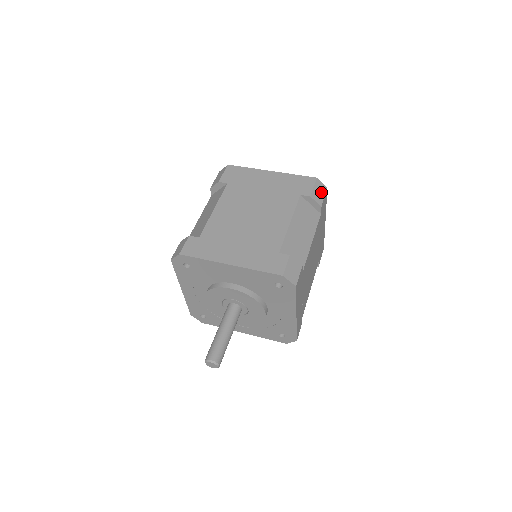
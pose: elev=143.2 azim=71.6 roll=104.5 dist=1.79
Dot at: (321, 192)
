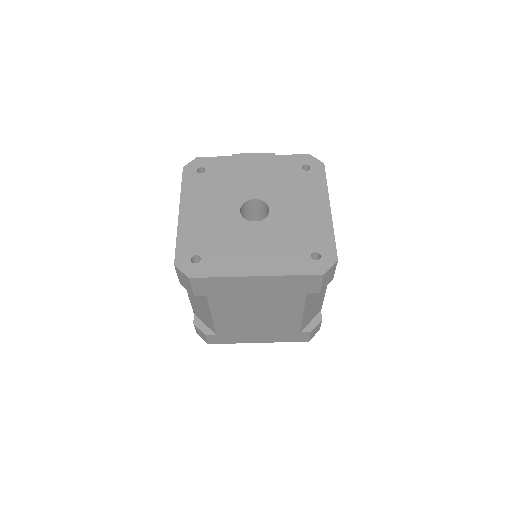
Dot at: (331, 274)
